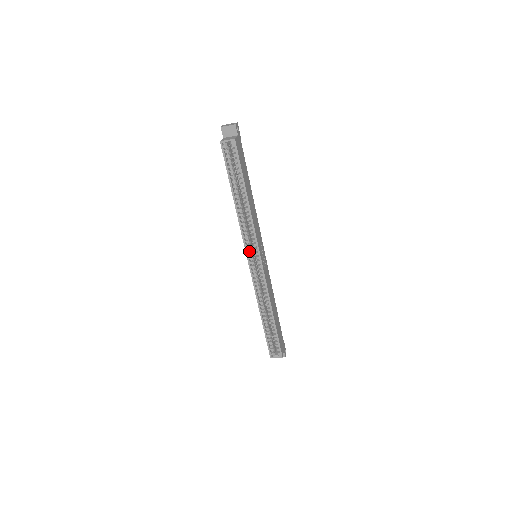
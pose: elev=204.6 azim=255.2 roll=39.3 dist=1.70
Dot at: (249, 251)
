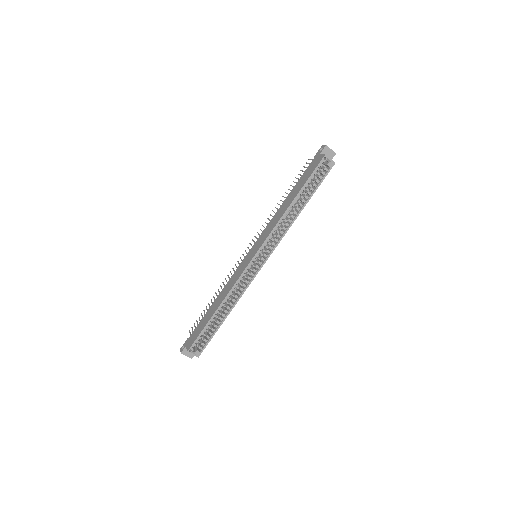
Dot at: (262, 248)
